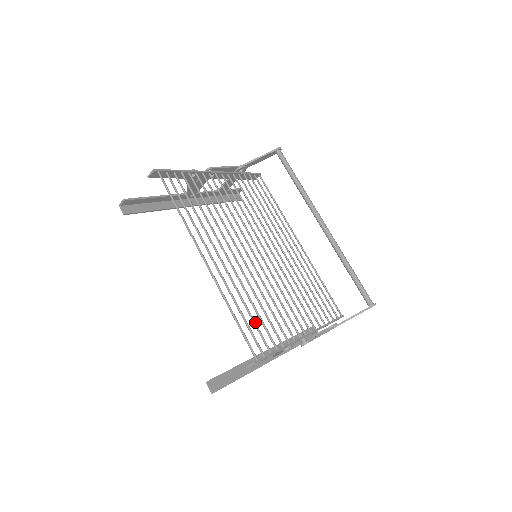
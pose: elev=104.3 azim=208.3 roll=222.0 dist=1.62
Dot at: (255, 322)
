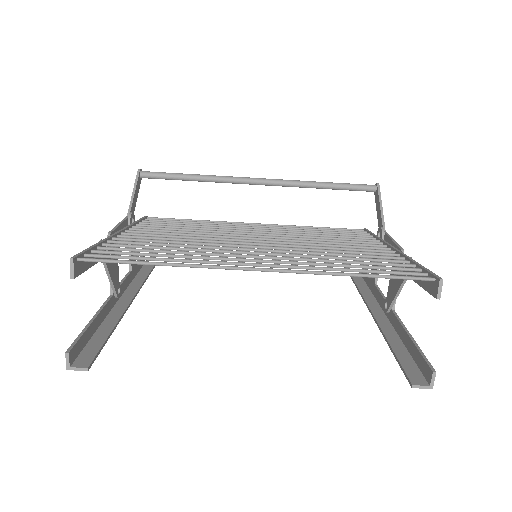
Dot at: (370, 266)
